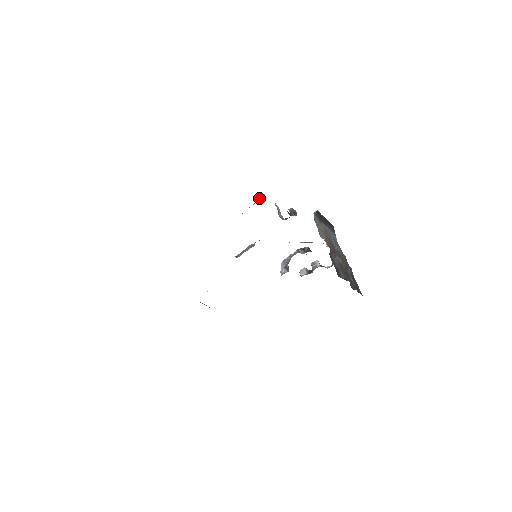
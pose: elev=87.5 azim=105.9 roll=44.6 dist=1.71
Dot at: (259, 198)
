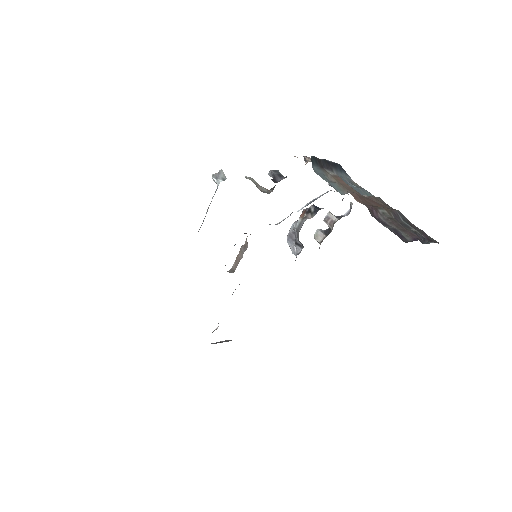
Dot at: (218, 178)
